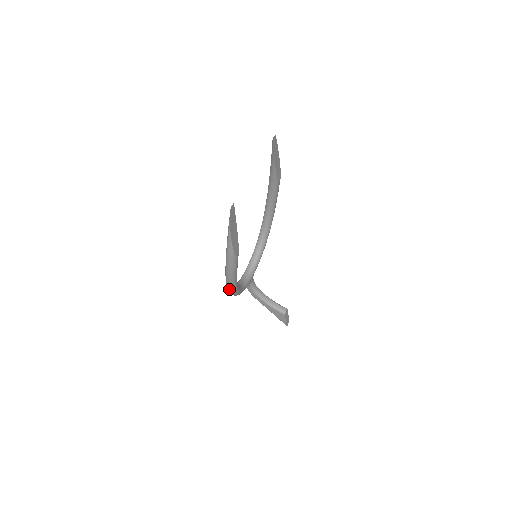
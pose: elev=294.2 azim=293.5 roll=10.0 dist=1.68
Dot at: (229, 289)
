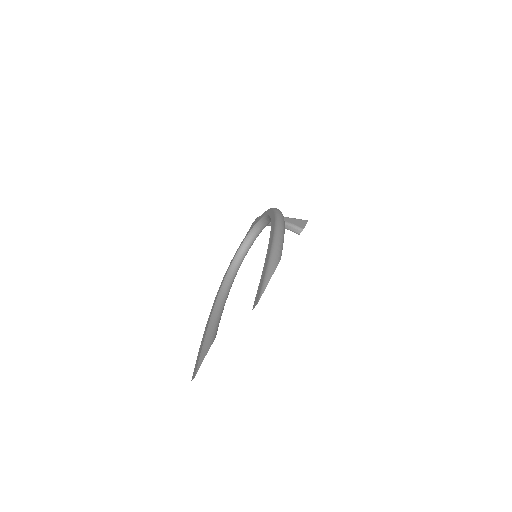
Dot at: occluded
